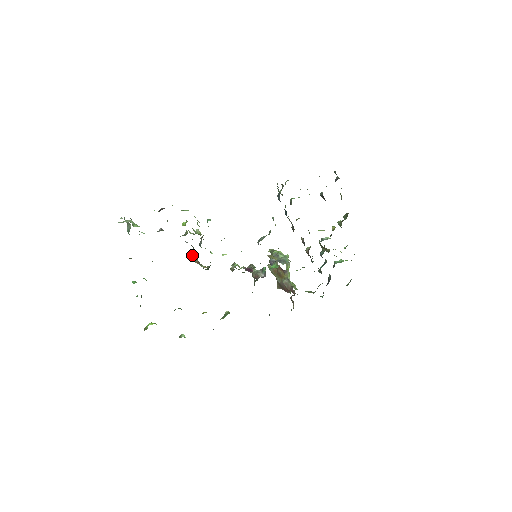
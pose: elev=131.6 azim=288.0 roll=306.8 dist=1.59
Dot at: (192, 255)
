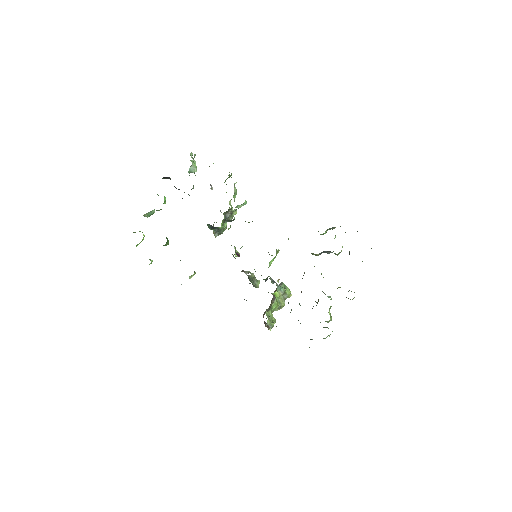
Dot at: occluded
